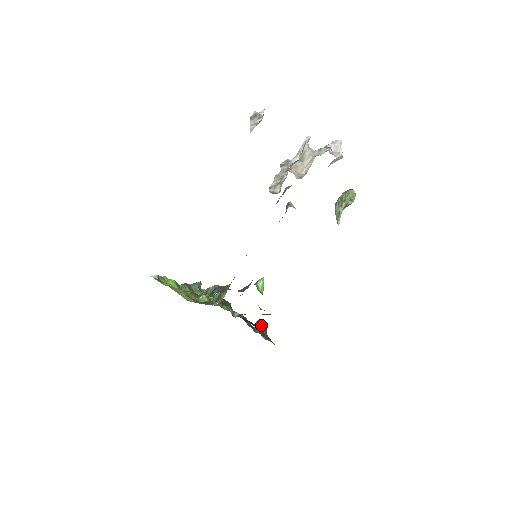
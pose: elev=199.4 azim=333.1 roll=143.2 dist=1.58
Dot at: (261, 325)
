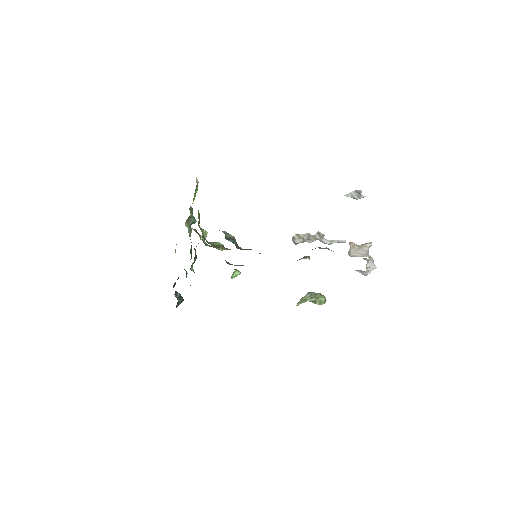
Dot at: occluded
